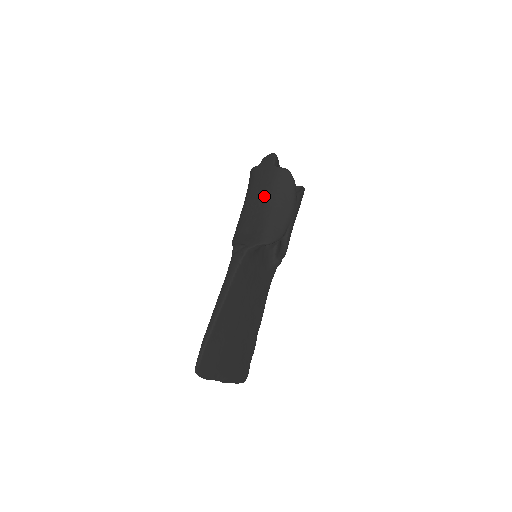
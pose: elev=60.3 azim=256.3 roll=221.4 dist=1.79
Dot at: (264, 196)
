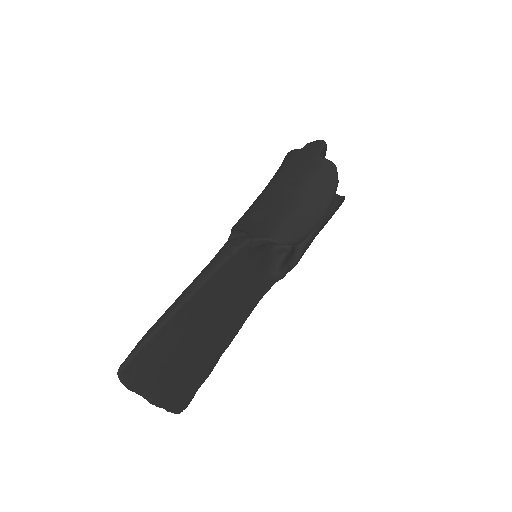
Dot at: (294, 185)
